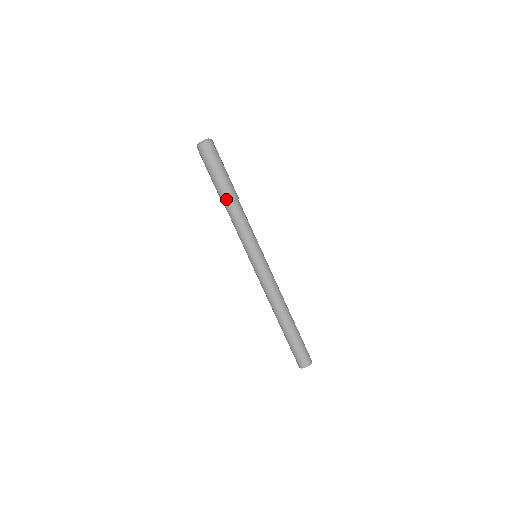
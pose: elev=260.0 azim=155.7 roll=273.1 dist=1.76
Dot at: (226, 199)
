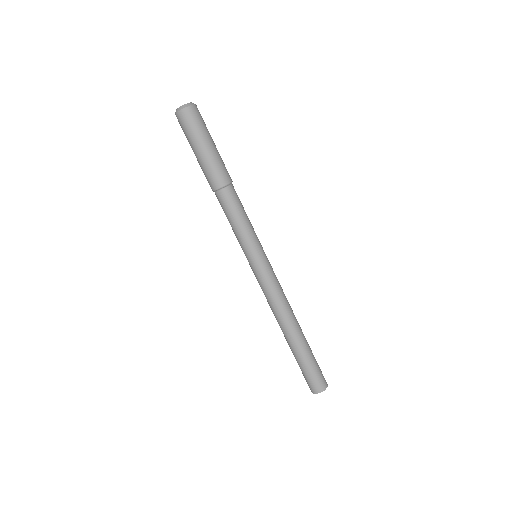
Dot at: (216, 183)
